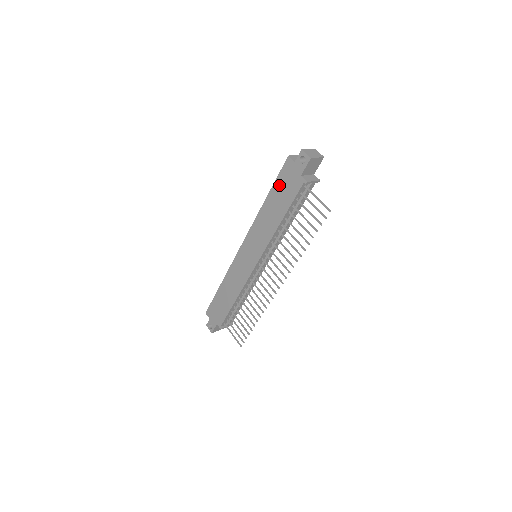
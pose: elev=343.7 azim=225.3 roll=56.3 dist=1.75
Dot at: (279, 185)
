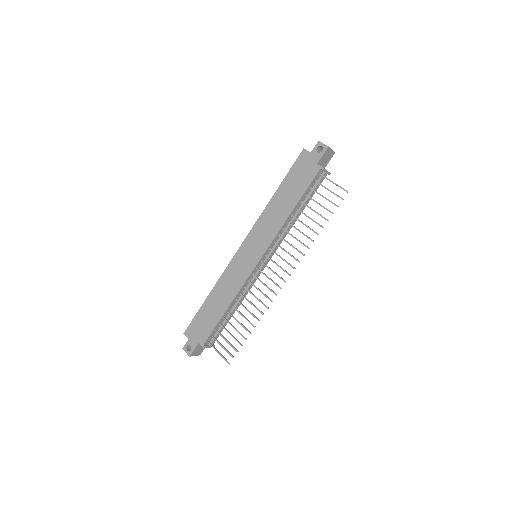
Dot at: (292, 176)
